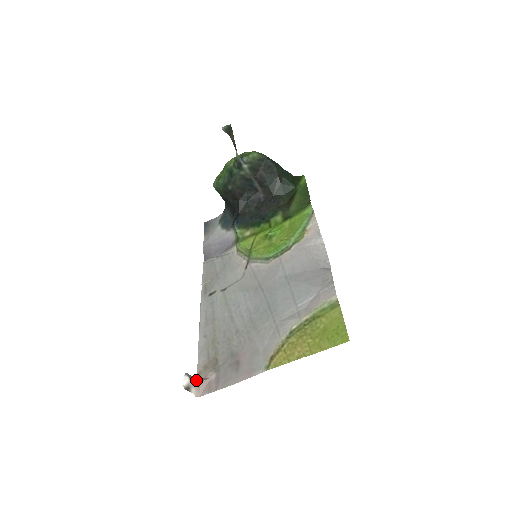
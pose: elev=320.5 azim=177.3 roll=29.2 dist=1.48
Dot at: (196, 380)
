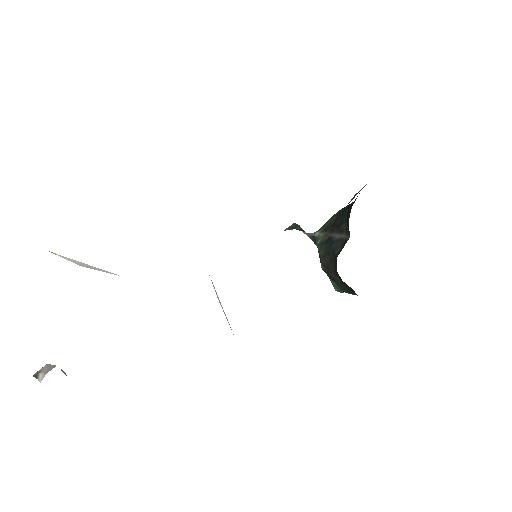
Dot at: (54, 365)
